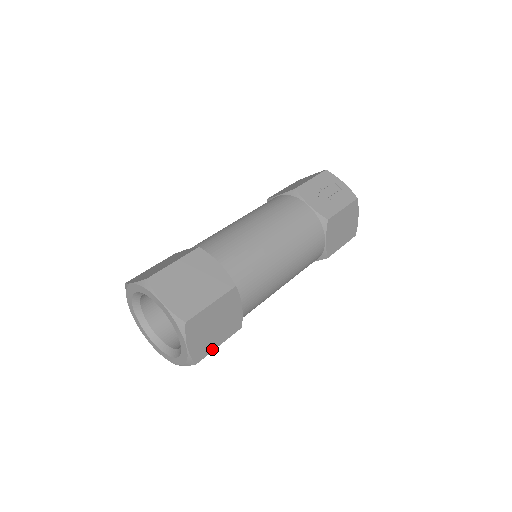
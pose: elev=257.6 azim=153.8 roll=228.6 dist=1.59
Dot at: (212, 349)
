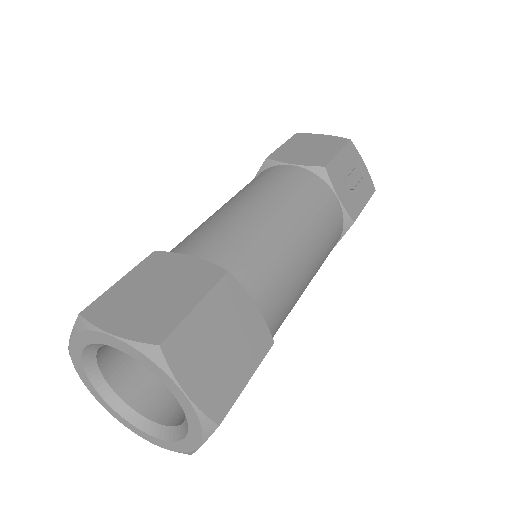
Dot at: occluded
